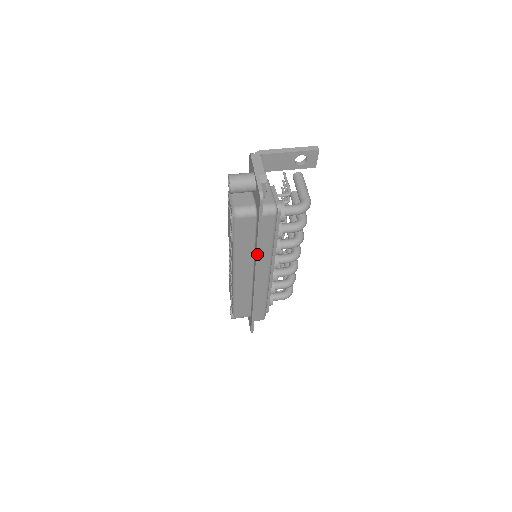
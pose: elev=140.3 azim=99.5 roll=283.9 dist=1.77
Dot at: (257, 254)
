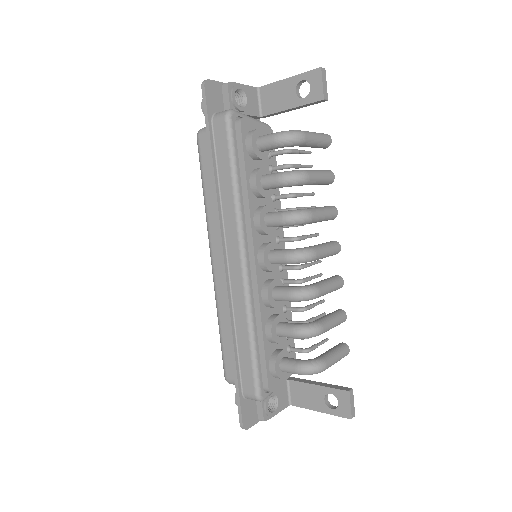
Dot at: (215, 198)
